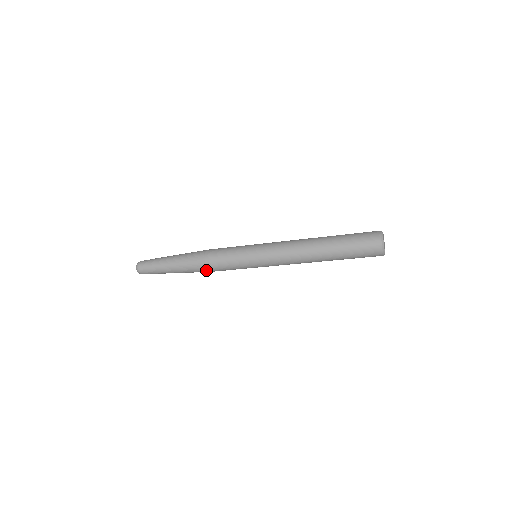
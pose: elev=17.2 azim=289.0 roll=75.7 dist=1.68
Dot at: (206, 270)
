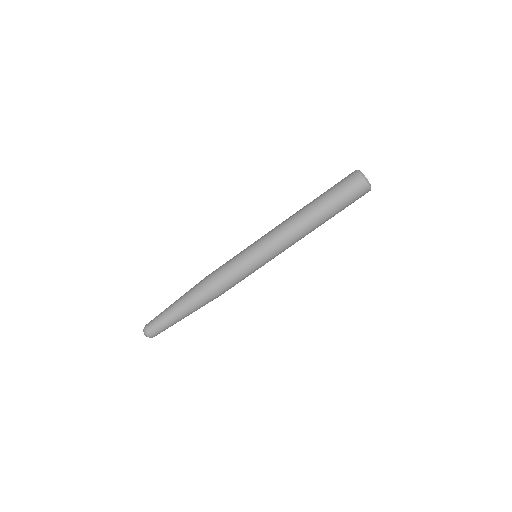
Dot at: (206, 283)
